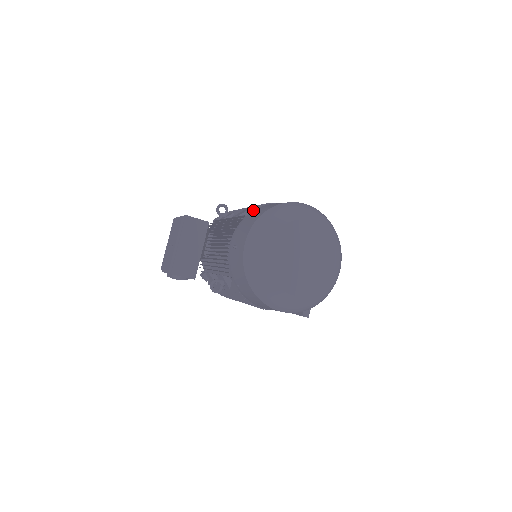
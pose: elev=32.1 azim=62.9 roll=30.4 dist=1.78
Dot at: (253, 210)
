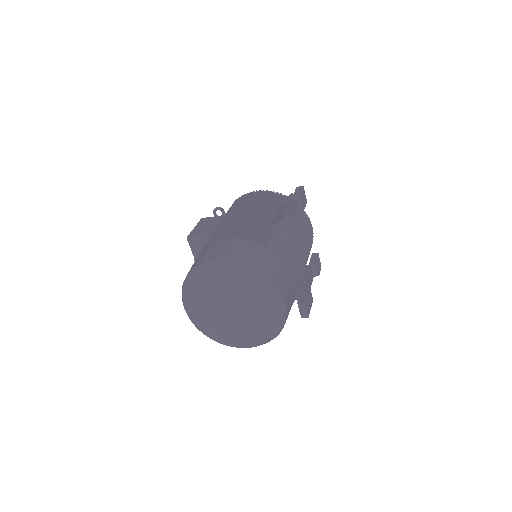
Dot at: occluded
